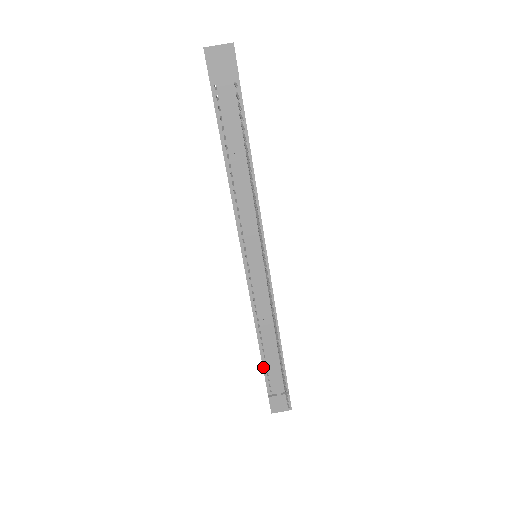
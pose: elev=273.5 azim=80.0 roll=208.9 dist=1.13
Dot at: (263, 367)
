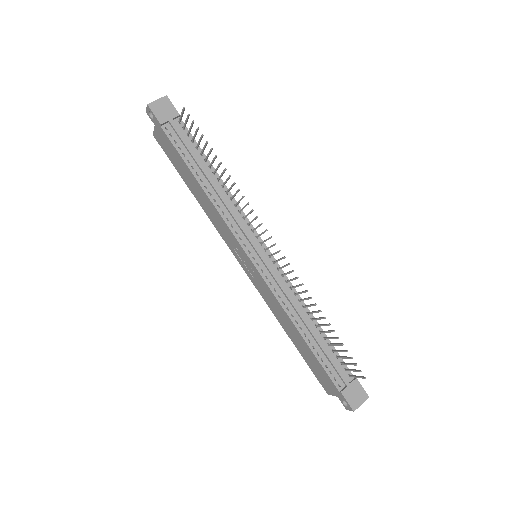
Dot at: (318, 360)
